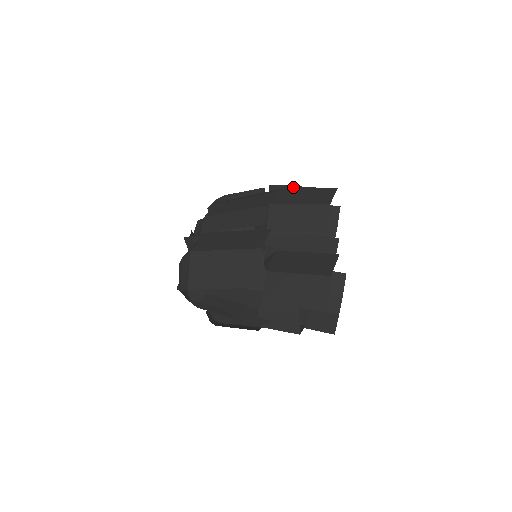
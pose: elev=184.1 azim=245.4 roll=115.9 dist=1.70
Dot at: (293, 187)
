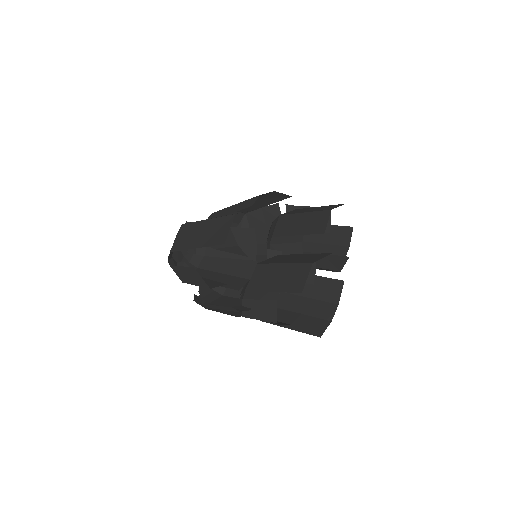
Dot at: occluded
